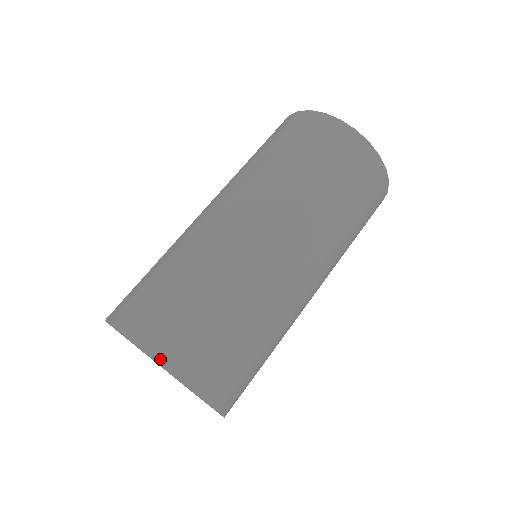
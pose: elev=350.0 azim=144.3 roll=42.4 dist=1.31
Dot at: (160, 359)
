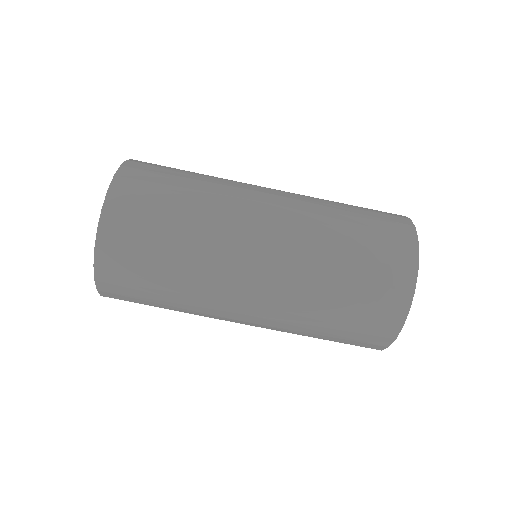
Dot at: occluded
